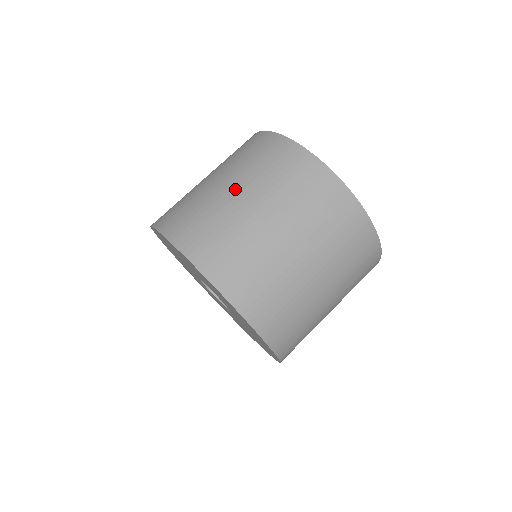
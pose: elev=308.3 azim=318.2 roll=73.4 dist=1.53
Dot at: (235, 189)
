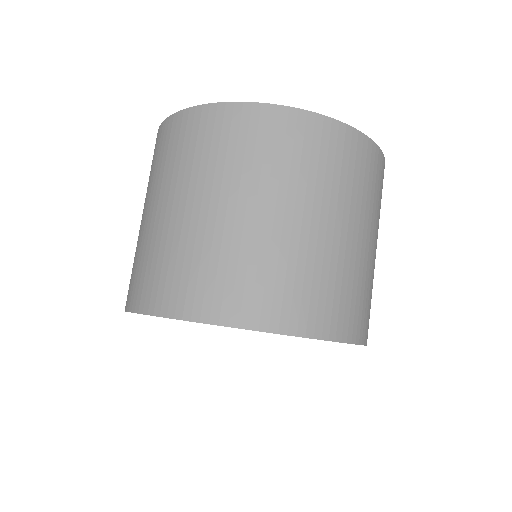
Dot at: (177, 205)
